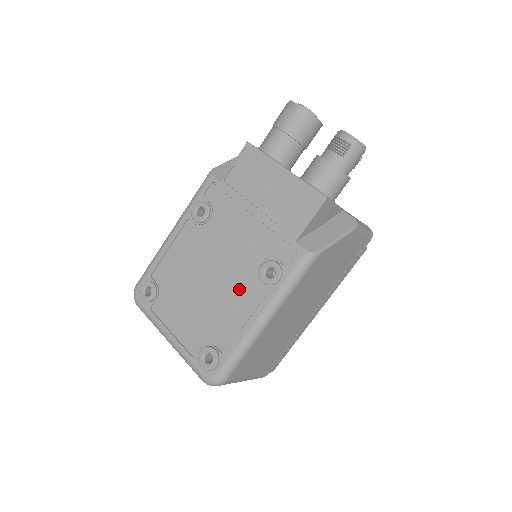
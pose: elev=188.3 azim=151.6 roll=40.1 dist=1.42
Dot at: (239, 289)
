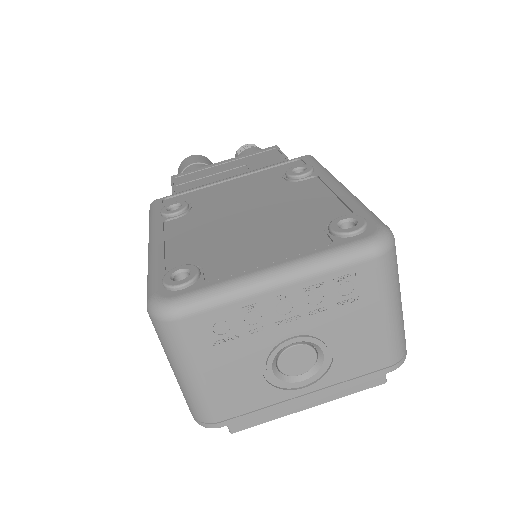
Dot at: (290, 194)
